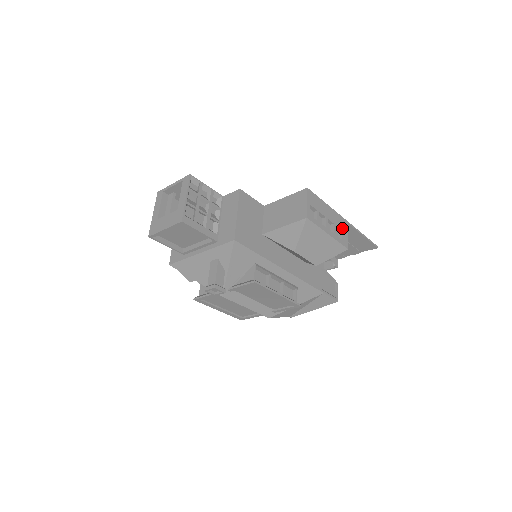
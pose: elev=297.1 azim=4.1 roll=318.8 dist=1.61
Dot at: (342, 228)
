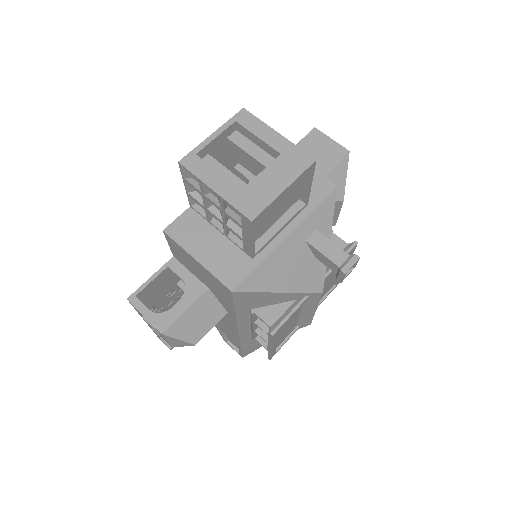
Dot at: occluded
